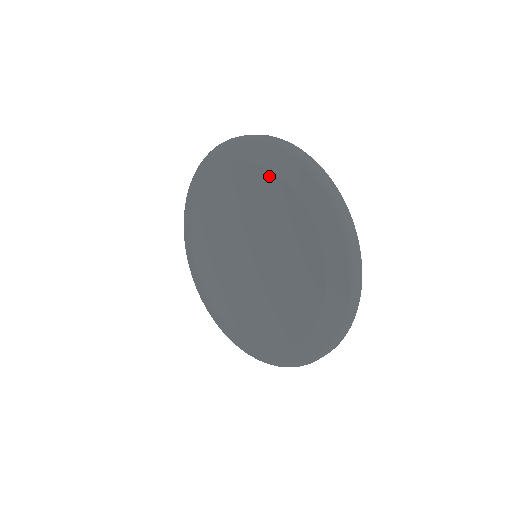
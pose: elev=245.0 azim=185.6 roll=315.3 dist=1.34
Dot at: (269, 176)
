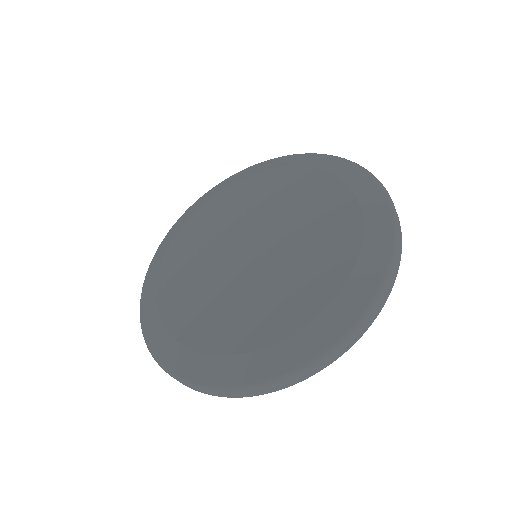
Dot at: (355, 220)
